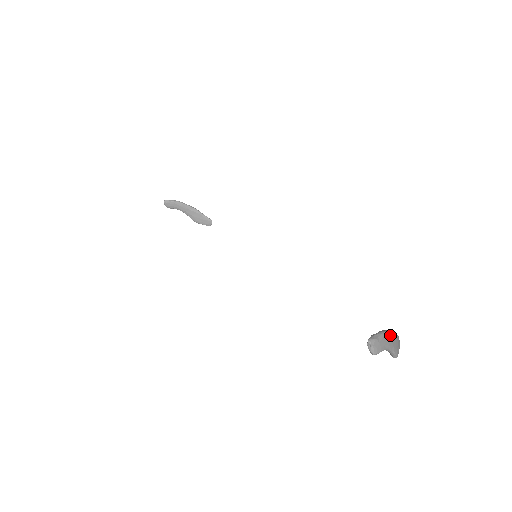
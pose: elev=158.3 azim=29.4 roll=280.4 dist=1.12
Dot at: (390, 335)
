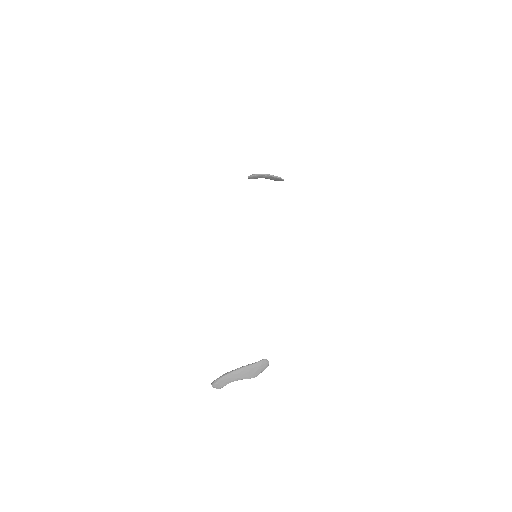
Dot at: (231, 375)
